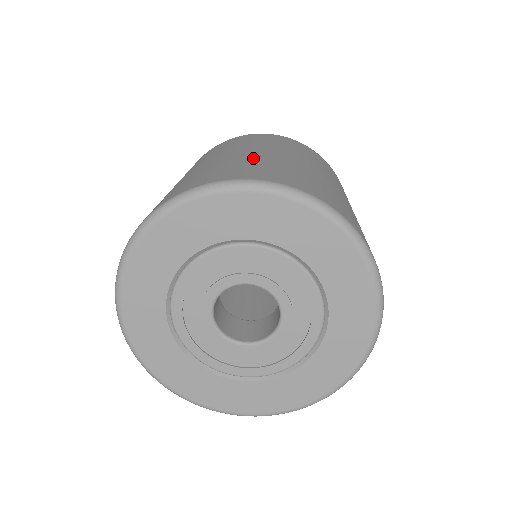
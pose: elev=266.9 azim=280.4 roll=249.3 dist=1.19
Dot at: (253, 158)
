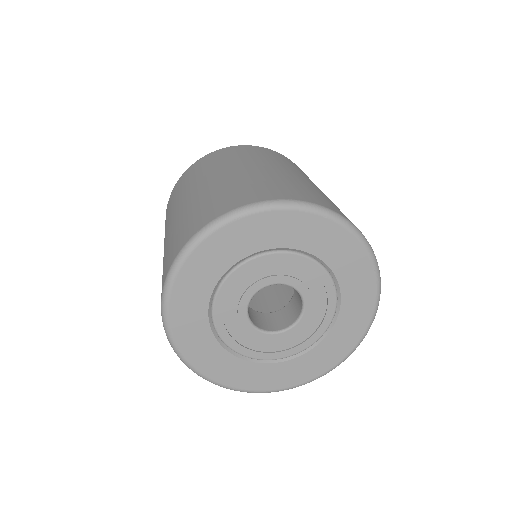
Dot at: (194, 204)
